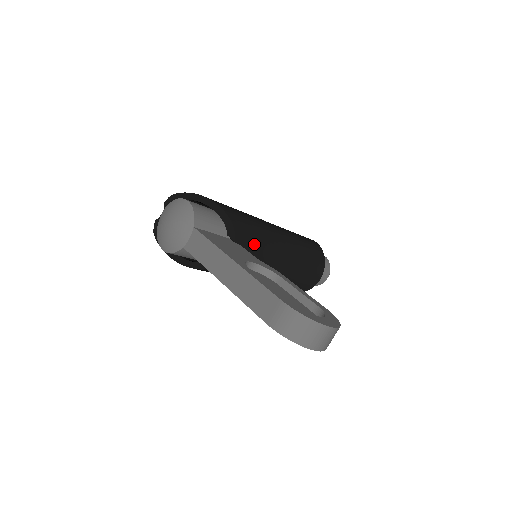
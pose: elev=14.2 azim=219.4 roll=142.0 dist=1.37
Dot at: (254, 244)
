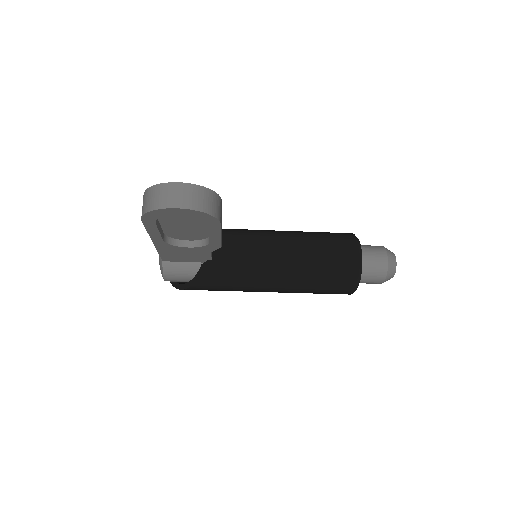
Dot at: (233, 239)
